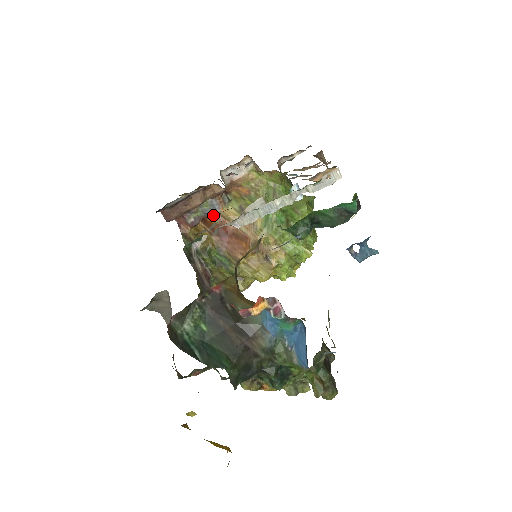
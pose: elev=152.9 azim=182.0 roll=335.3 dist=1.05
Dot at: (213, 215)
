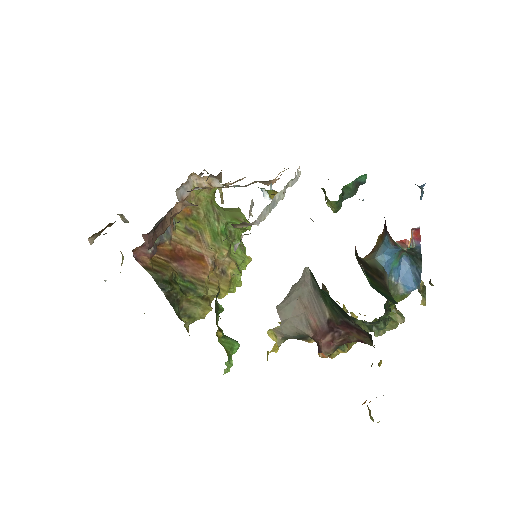
Dot at: (167, 240)
